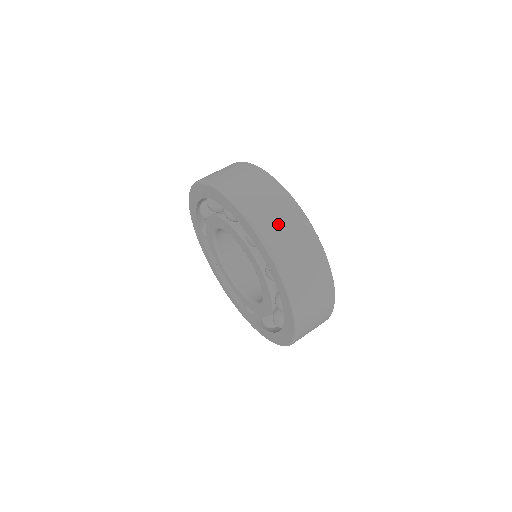
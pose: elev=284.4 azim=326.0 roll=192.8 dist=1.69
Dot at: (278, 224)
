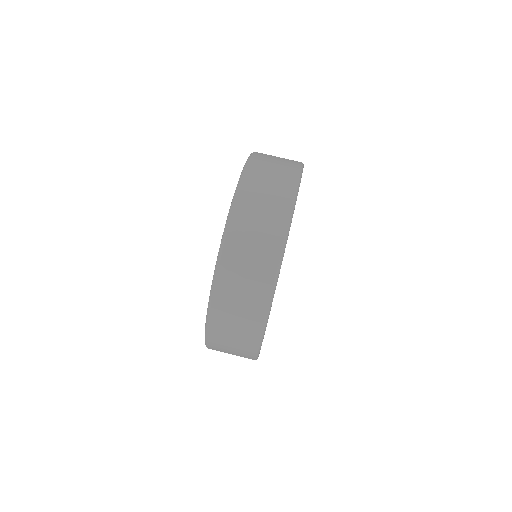
Dot at: (269, 167)
